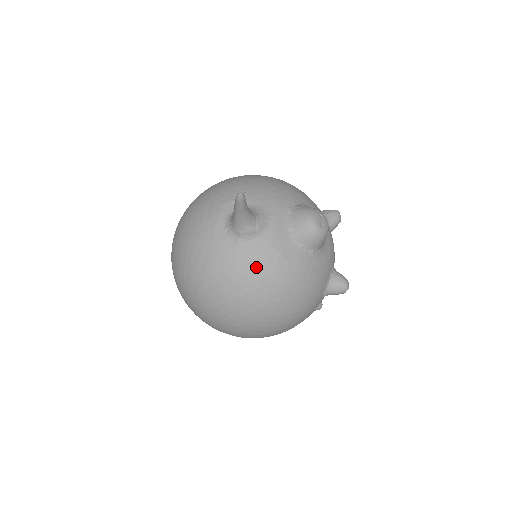
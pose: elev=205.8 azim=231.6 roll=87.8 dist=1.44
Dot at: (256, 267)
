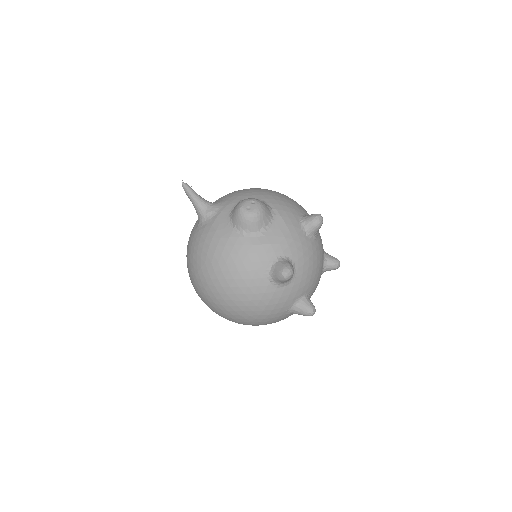
Dot at: (201, 241)
